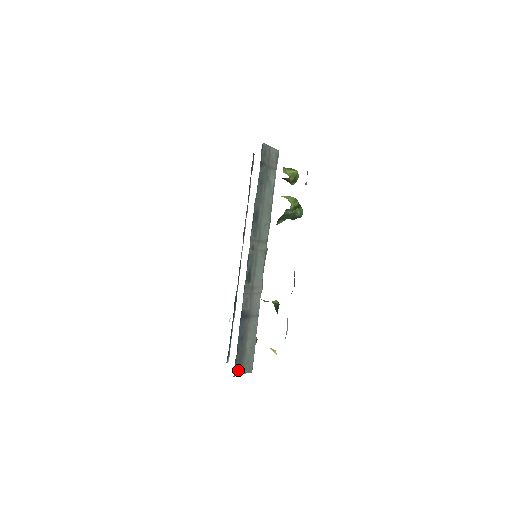
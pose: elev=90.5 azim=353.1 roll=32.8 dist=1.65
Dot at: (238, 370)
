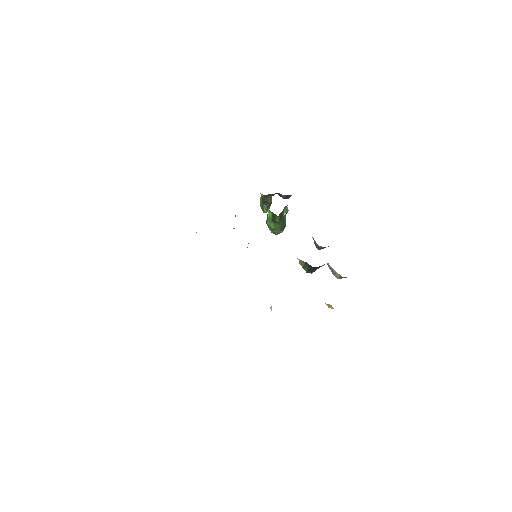
Dot at: occluded
